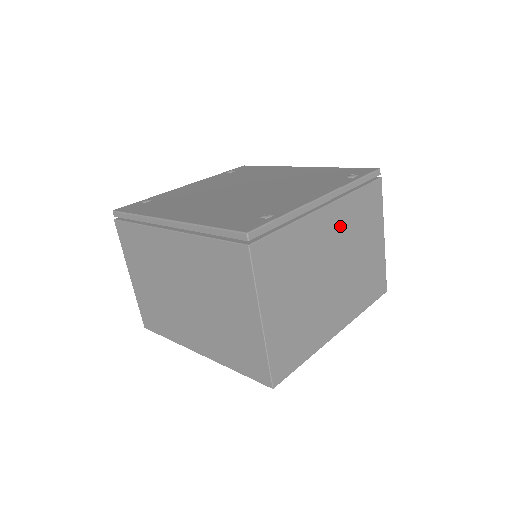
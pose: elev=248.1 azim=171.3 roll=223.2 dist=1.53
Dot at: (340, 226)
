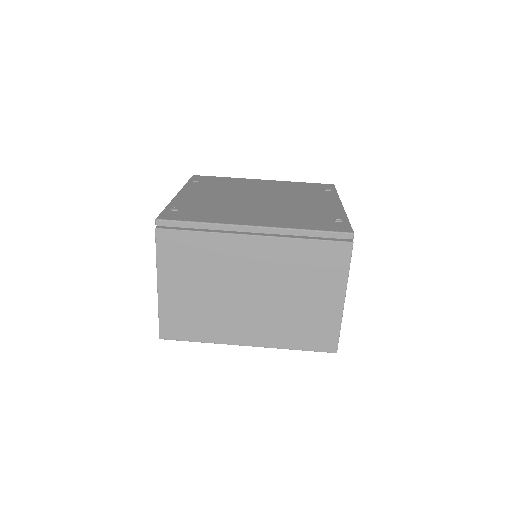
Dot at: occluded
